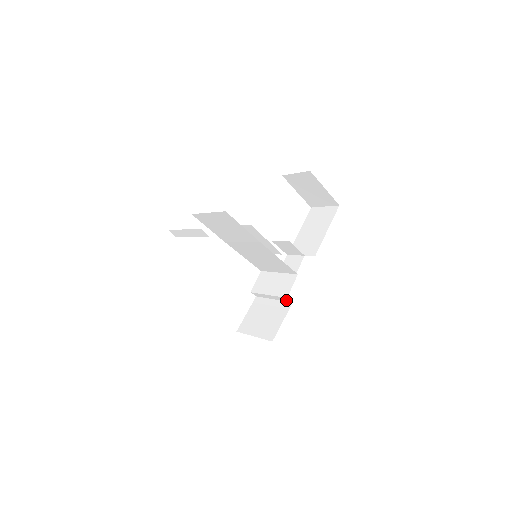
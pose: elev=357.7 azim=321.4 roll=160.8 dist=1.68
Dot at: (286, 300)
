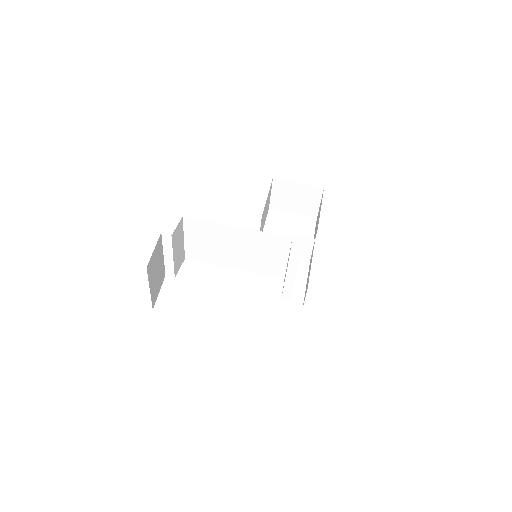
Dot at: (295, 264)
